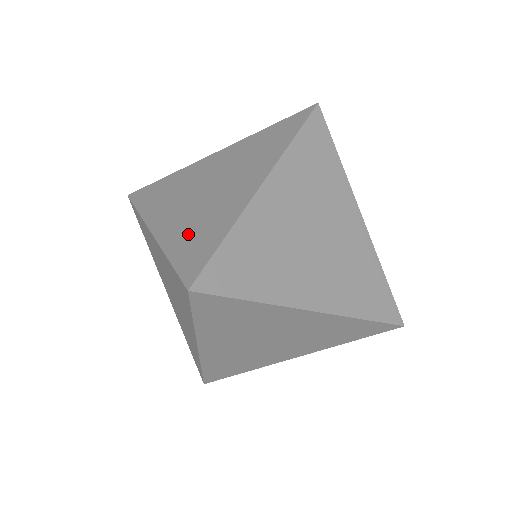
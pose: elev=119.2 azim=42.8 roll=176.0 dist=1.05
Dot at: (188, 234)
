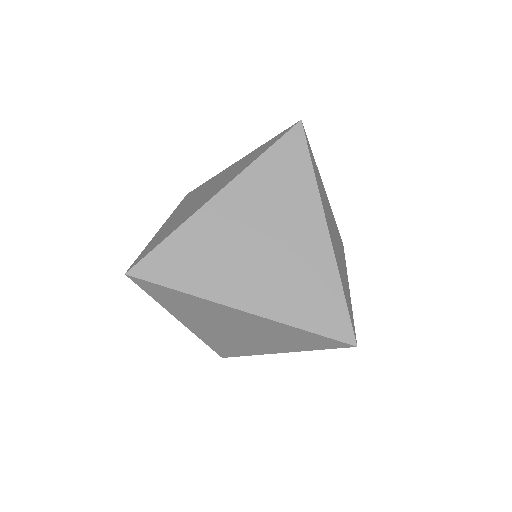
Dot at: (164, 231)
